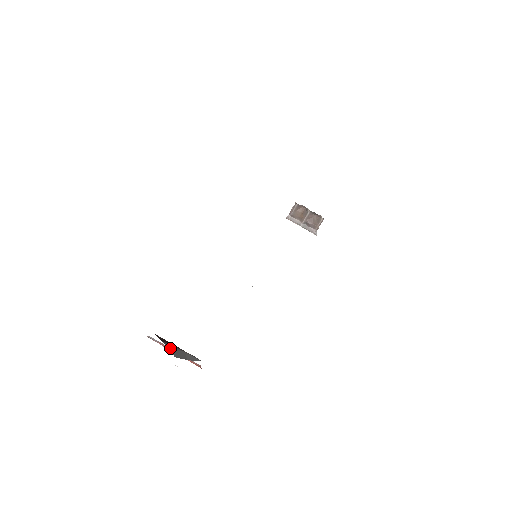
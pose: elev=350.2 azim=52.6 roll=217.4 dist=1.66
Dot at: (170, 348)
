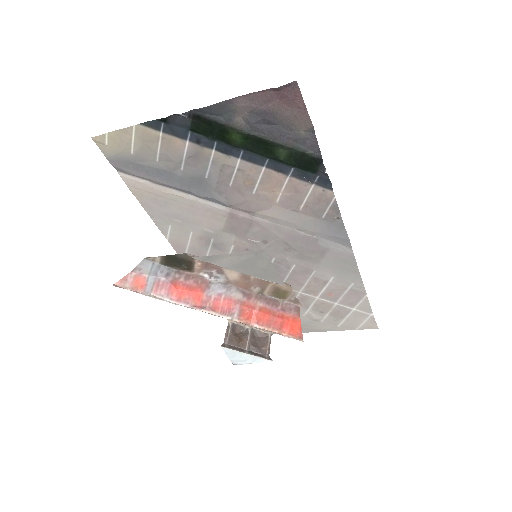
Dot at: occluded
